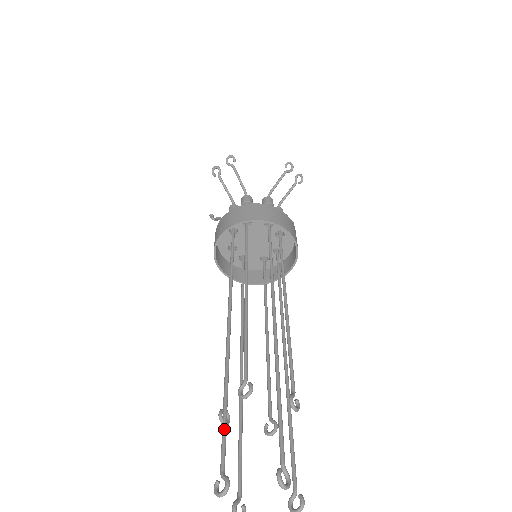
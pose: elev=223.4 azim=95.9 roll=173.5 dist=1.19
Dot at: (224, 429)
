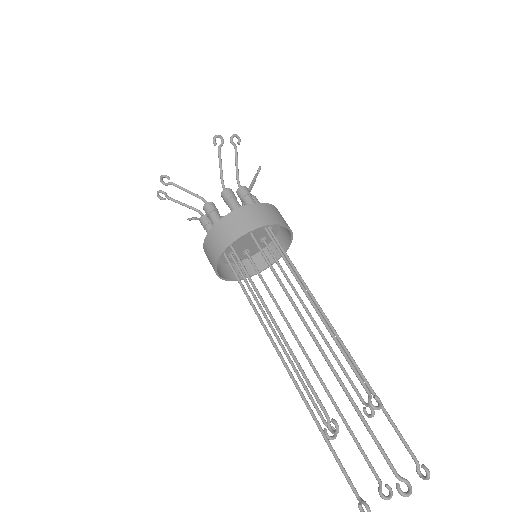
Dot at: (338, 462)
